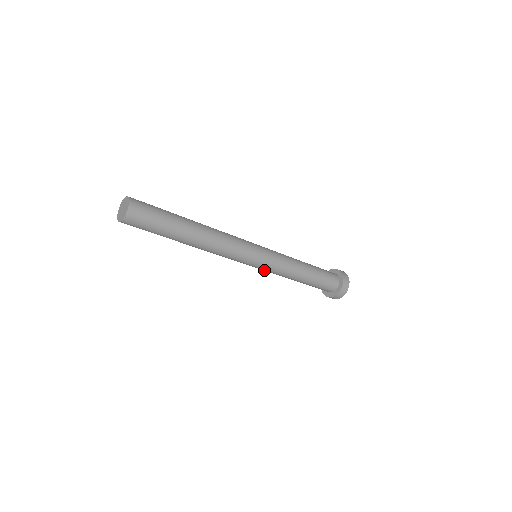
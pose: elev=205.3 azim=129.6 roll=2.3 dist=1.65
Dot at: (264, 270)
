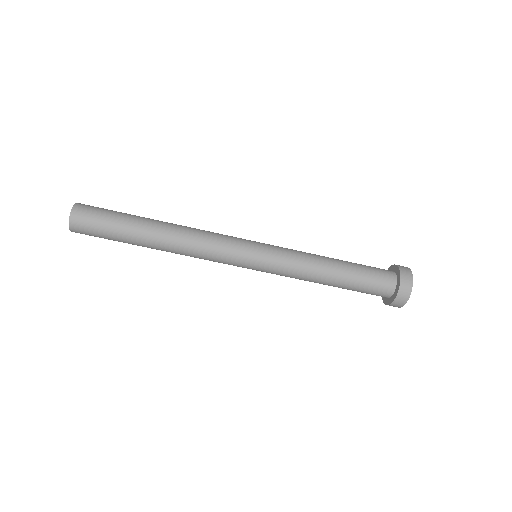
Dot at: (272, 272)
